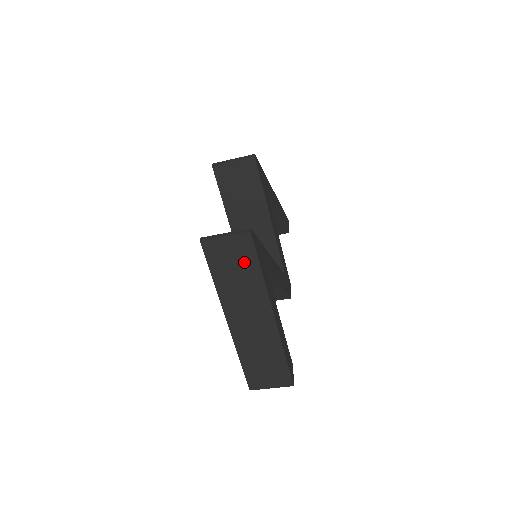
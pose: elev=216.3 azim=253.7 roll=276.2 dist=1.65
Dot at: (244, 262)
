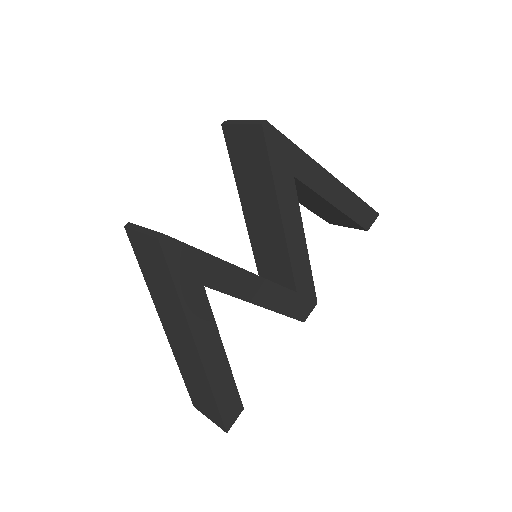
Dot at: (161, 271)
